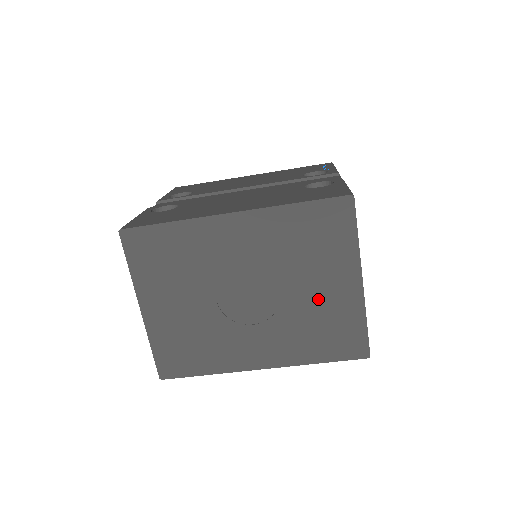
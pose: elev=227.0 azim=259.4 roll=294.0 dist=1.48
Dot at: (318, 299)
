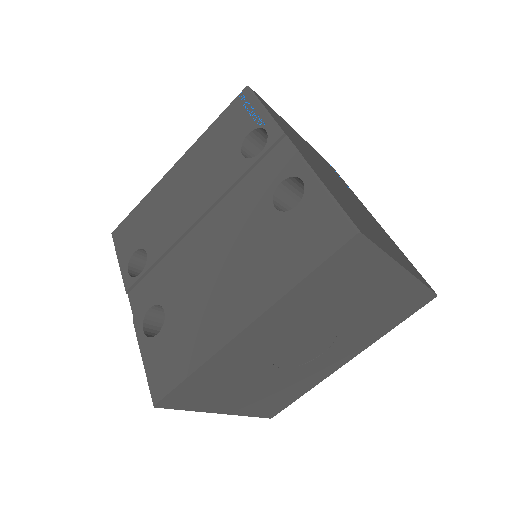
Dot at: (370, 305)
